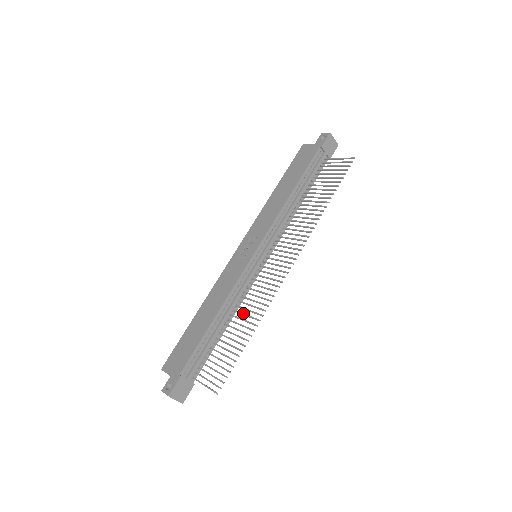
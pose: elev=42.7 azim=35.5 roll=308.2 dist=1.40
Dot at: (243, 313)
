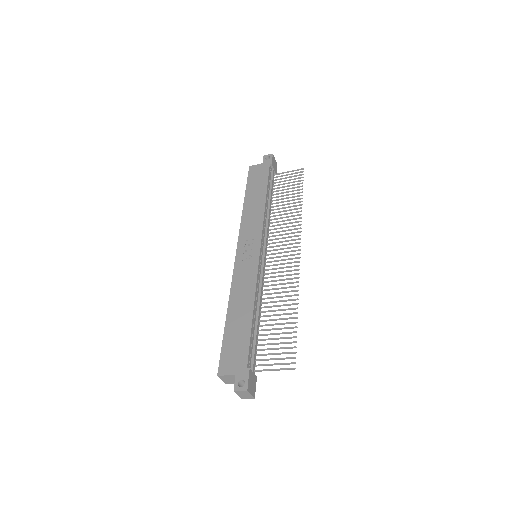
Dot at: (274, 301)
